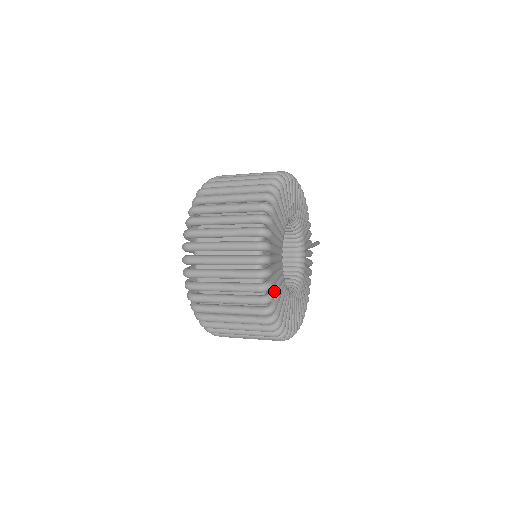
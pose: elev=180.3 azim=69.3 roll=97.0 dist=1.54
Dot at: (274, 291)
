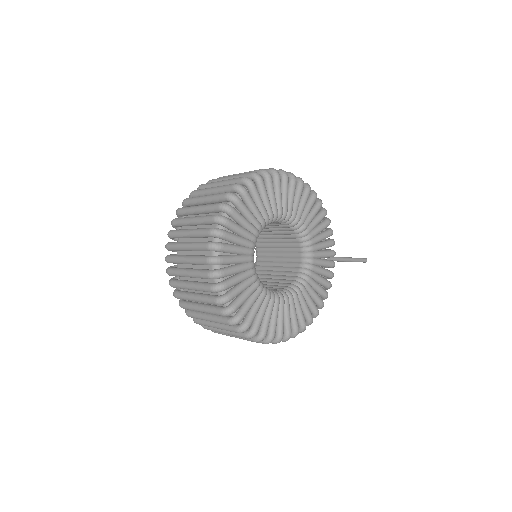
Dot at: (228, 281)
